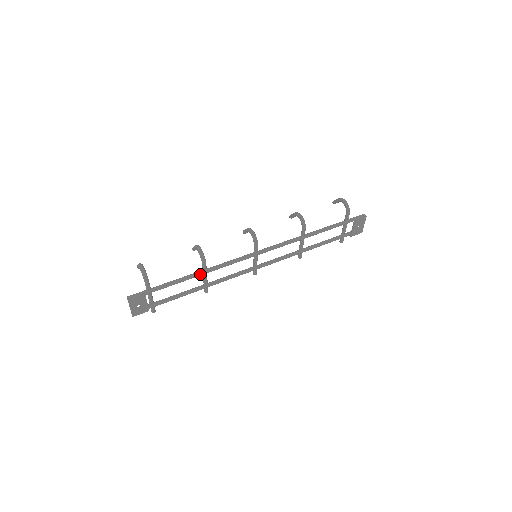
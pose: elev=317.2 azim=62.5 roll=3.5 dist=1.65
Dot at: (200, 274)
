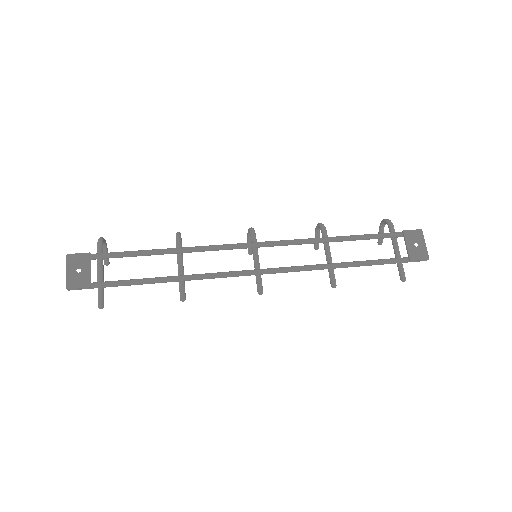
Dot at: (170, 249)
